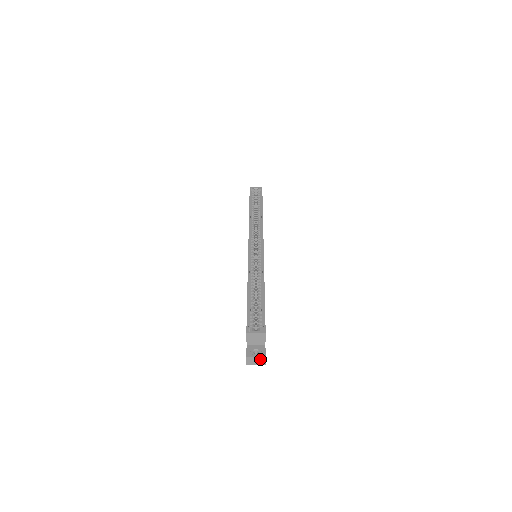
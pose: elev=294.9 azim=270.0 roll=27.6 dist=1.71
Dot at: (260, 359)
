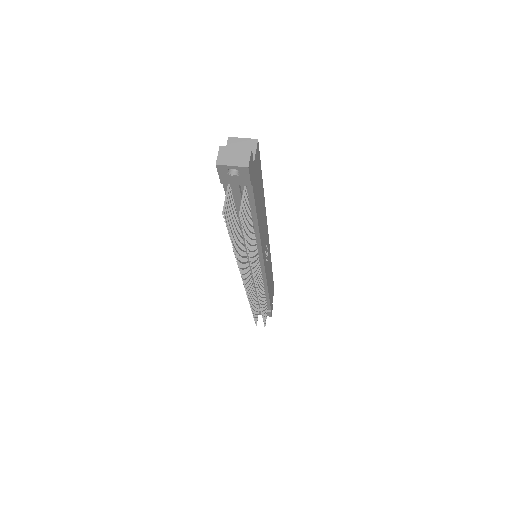
Dot at: (241, 153)
